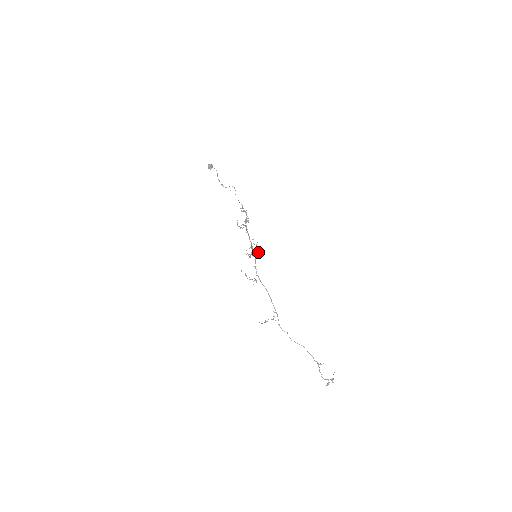
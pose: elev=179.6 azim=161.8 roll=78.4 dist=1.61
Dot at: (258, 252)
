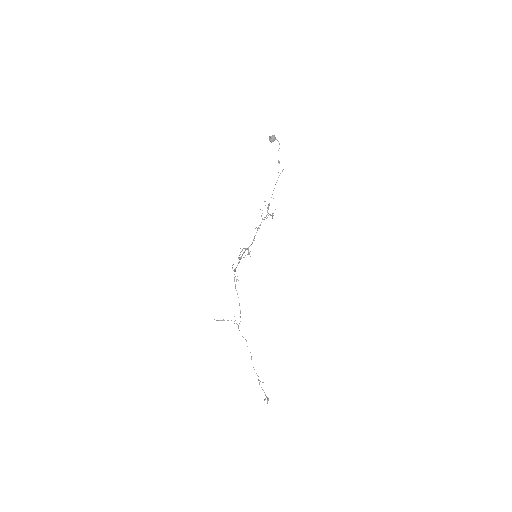
Dot at: (240, 258)
